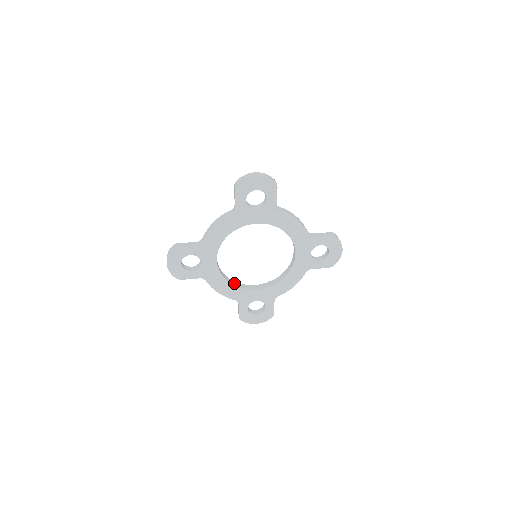
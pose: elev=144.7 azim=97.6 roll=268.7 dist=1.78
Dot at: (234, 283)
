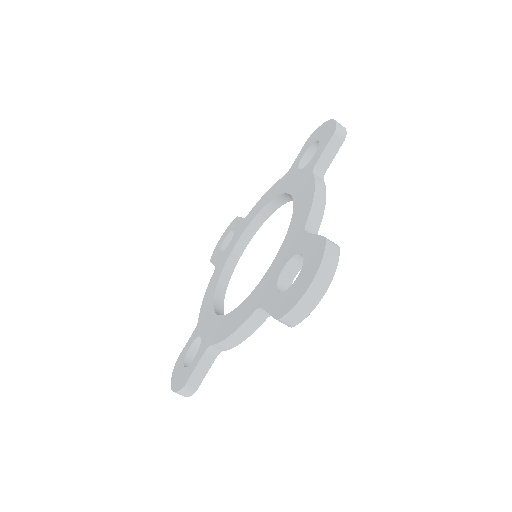
Dot at: (224, 280)
